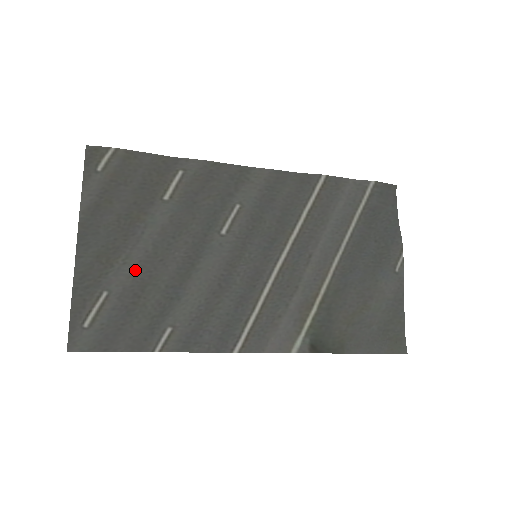
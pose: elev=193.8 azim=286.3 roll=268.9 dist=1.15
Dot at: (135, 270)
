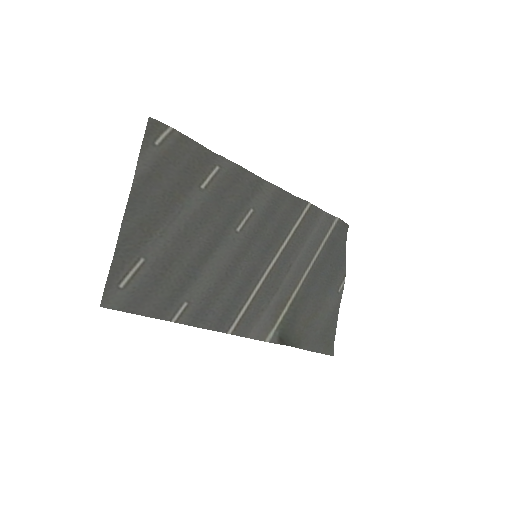
Dot at: (168, 244)
